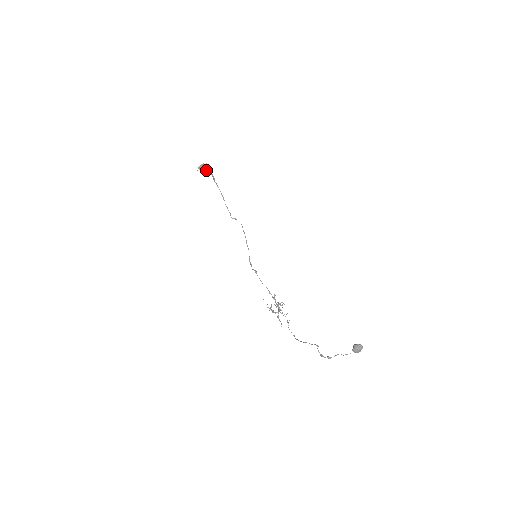
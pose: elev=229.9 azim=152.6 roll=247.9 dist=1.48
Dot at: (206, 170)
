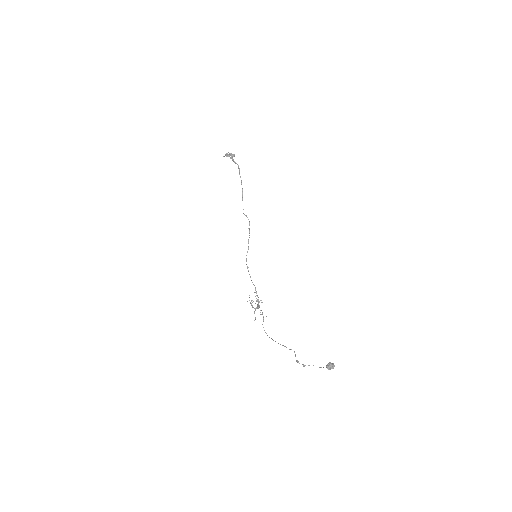
Dot at: (234, 161)
